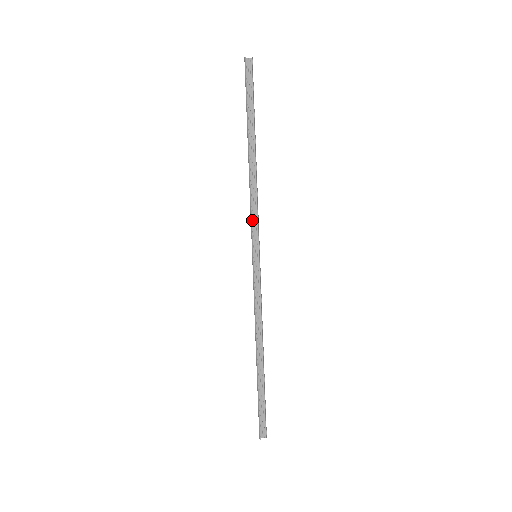
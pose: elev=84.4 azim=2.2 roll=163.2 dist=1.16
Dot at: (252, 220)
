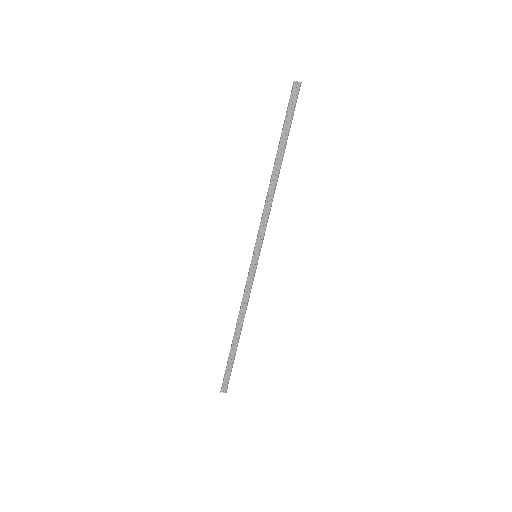
Dot at: (261, 226)
